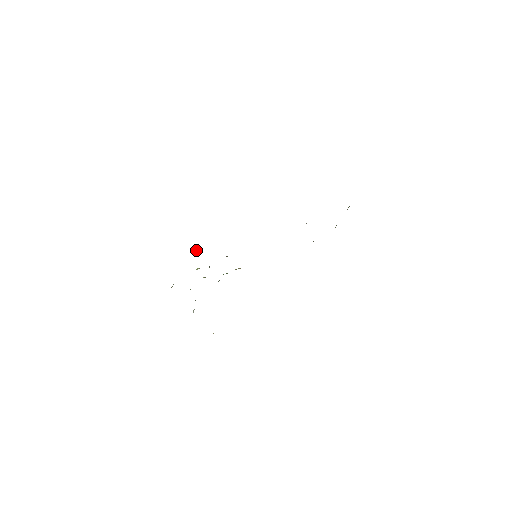
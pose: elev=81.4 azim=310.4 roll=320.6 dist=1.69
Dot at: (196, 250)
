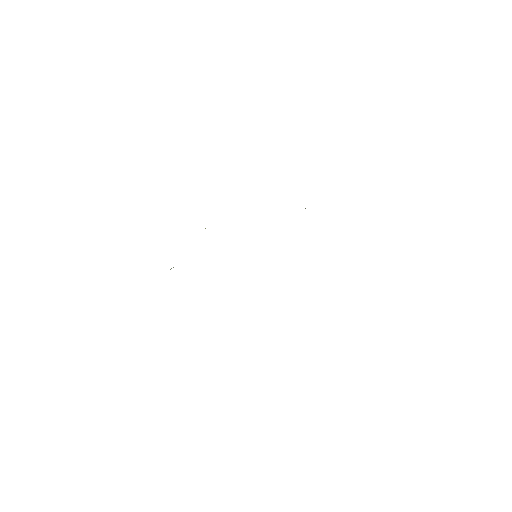
Dot at: occluded
